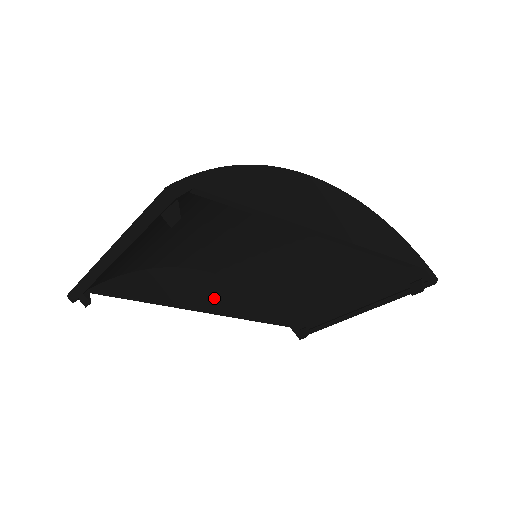
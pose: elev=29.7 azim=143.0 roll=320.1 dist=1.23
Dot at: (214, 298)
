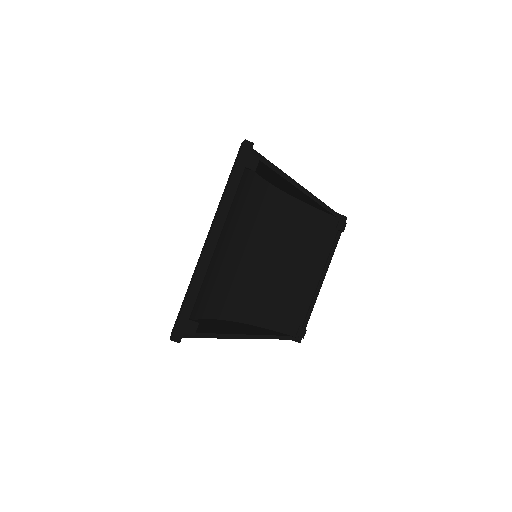
Dot at: (240, 329)
